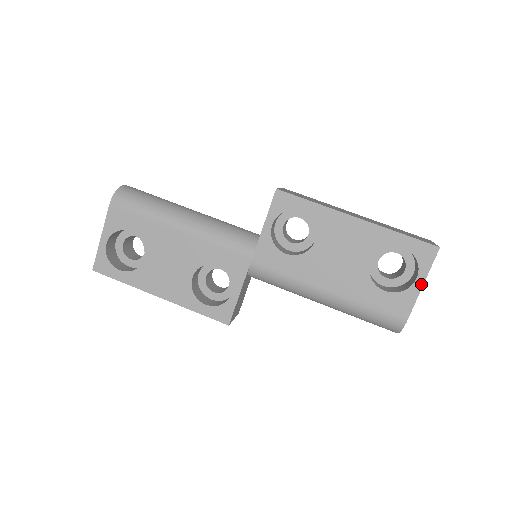
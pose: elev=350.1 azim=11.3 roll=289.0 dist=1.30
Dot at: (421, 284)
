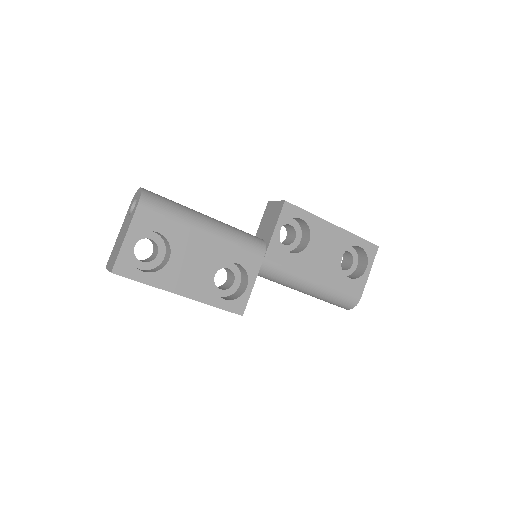
Dot at: (369, 272)
